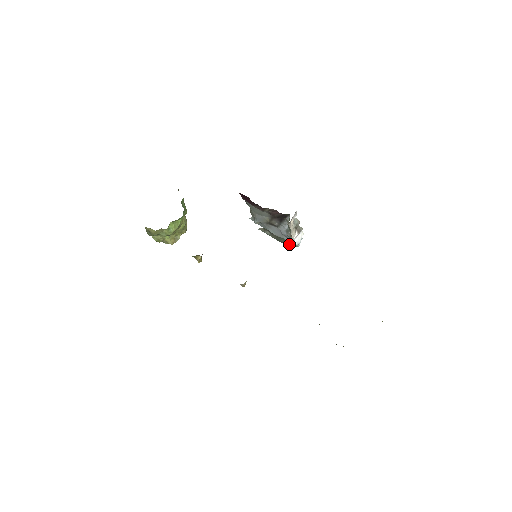
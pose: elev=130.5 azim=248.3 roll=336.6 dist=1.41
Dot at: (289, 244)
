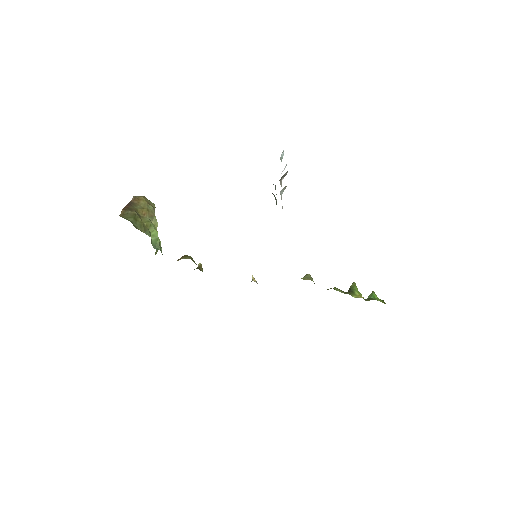
Dot at: occluded
